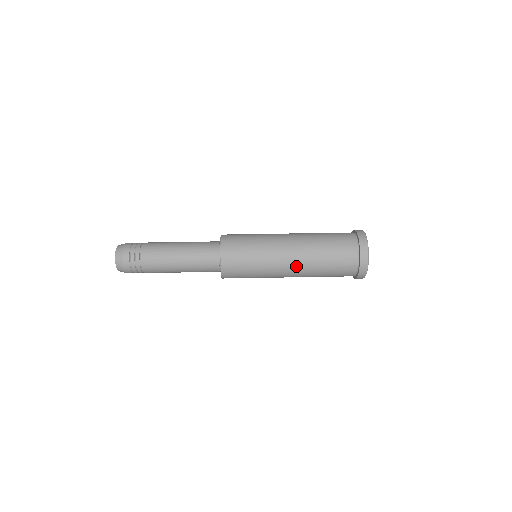
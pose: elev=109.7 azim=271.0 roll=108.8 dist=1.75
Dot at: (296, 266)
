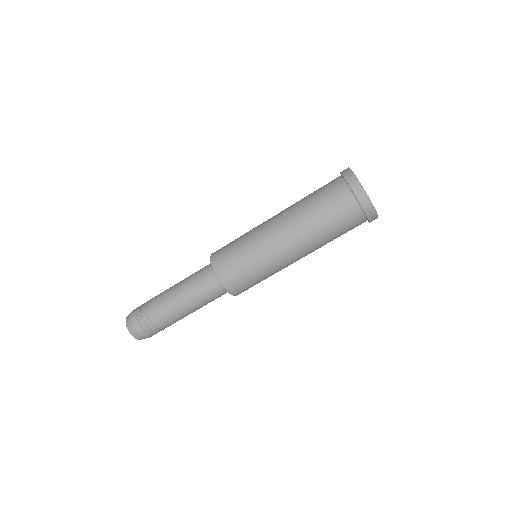
Dot at: (303, 254)
